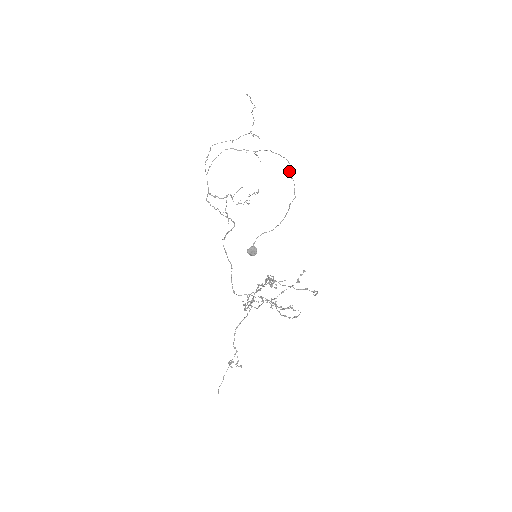
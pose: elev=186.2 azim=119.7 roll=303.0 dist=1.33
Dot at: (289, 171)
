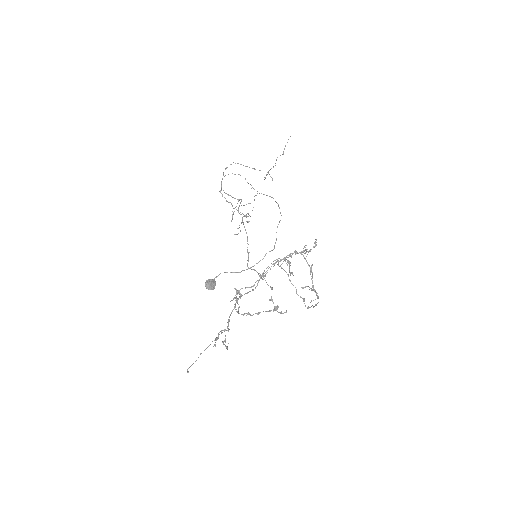
Dot at: occluded
